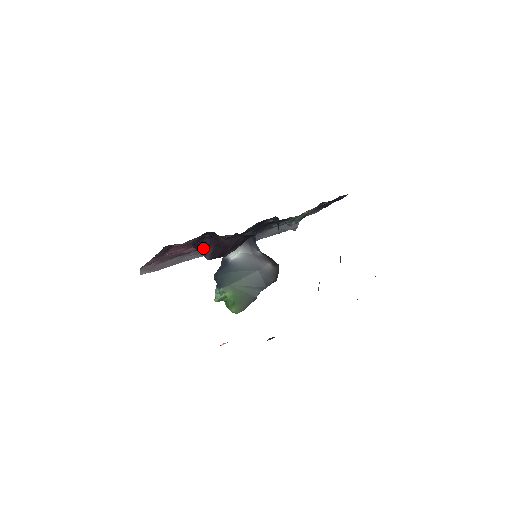
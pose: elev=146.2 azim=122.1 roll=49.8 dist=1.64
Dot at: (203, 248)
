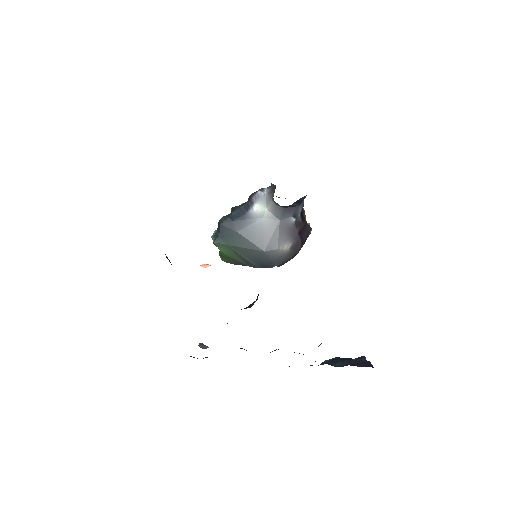
Dot at: (166, 257)
